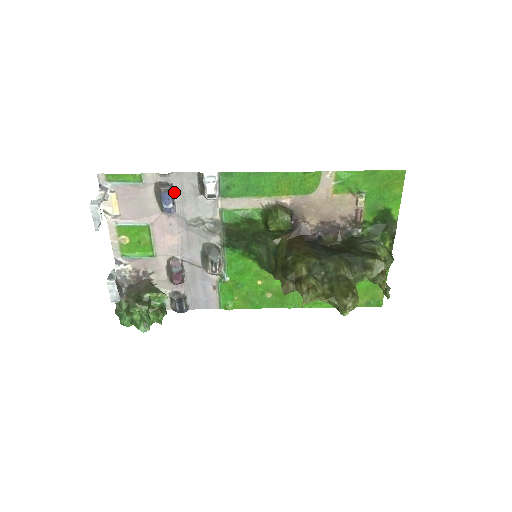
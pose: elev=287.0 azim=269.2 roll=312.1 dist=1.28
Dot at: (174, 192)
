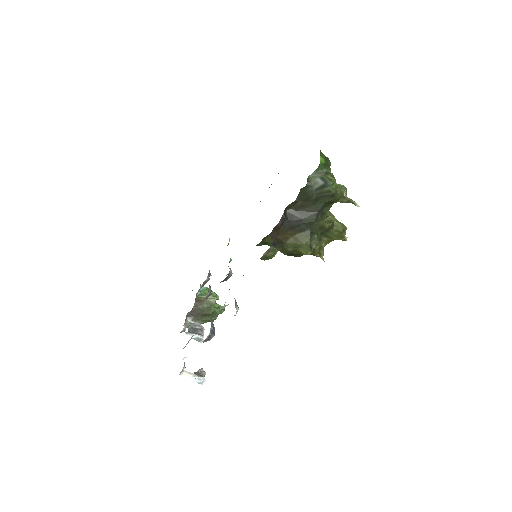
Dot at: (211, 328)
